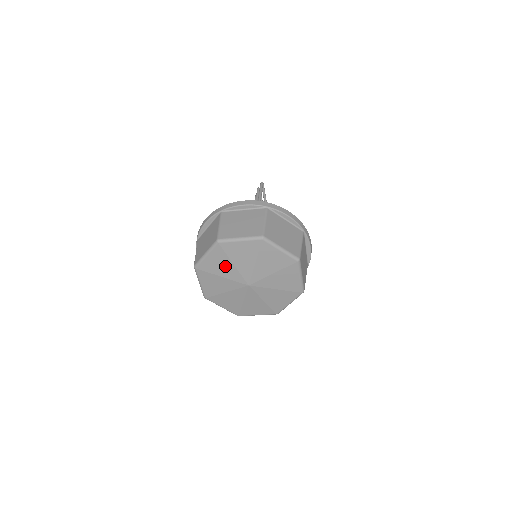
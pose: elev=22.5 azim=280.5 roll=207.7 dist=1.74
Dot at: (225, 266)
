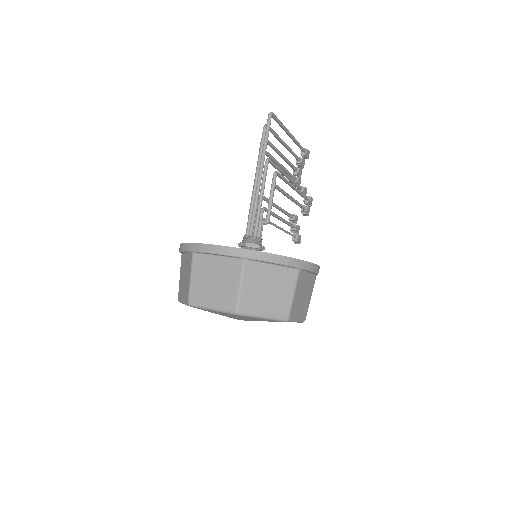
Dot at: occluded
